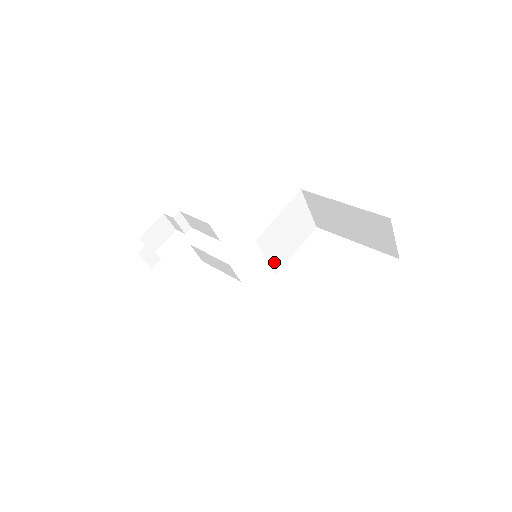
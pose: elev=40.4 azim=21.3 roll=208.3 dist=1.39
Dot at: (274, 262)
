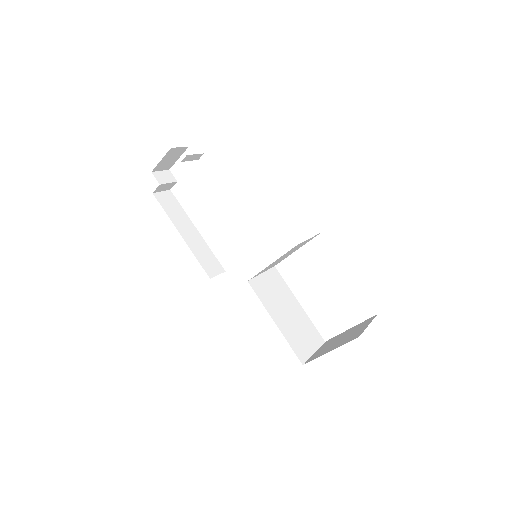
Dot at: (271, 267)
